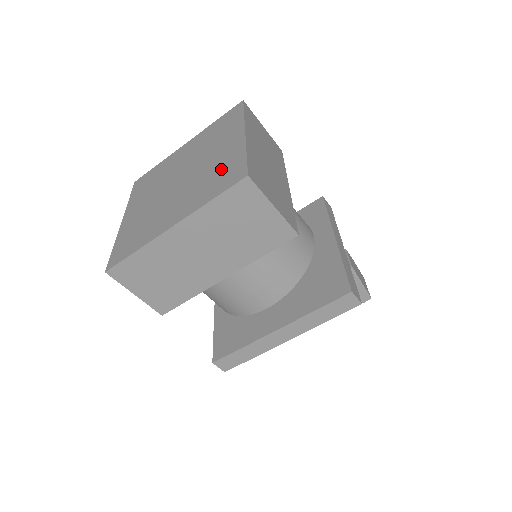
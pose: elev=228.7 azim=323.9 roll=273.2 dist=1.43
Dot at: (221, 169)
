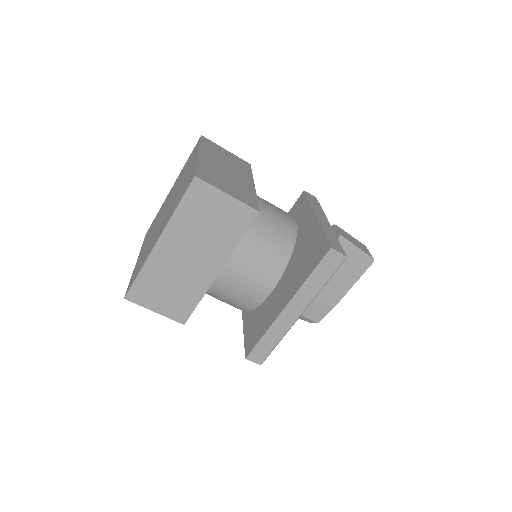
Dot at: (184, 185)
